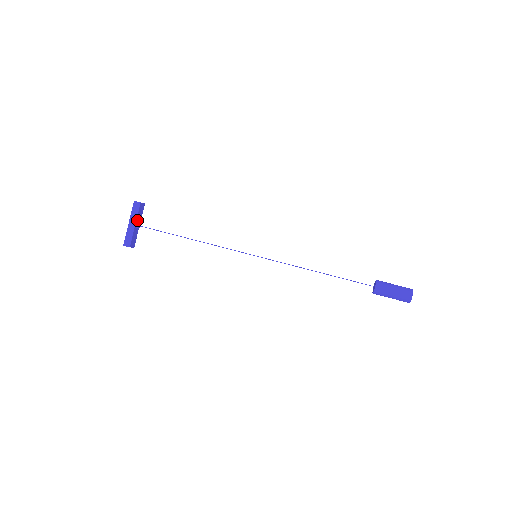
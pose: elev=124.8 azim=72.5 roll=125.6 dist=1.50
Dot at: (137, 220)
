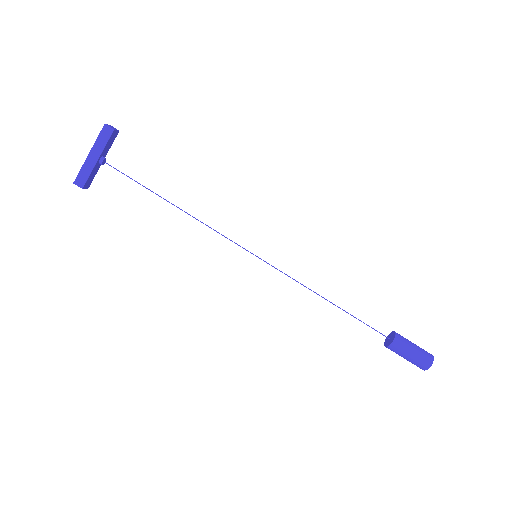
Dot at: (102, 153)
